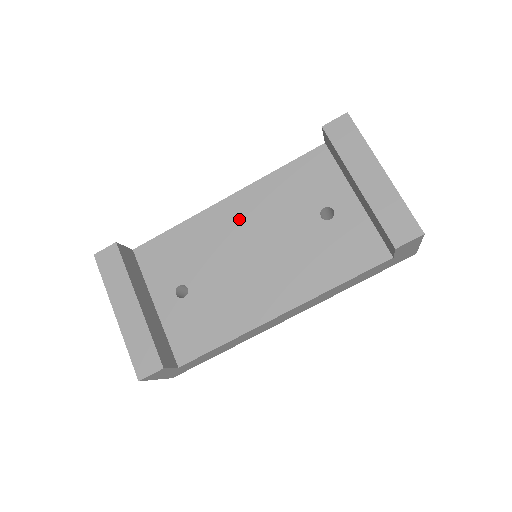
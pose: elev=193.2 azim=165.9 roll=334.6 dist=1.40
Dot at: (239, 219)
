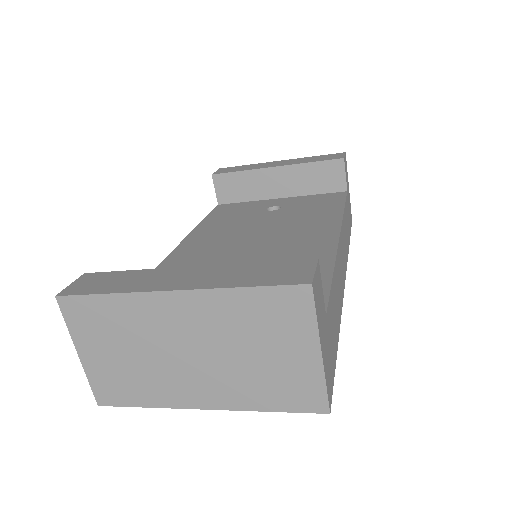
Dot at: (208, 243)
